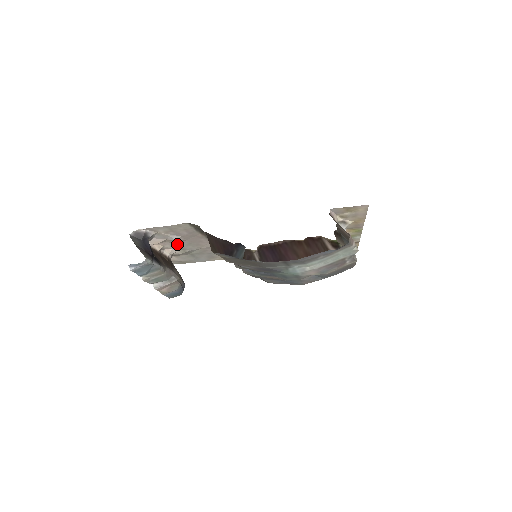
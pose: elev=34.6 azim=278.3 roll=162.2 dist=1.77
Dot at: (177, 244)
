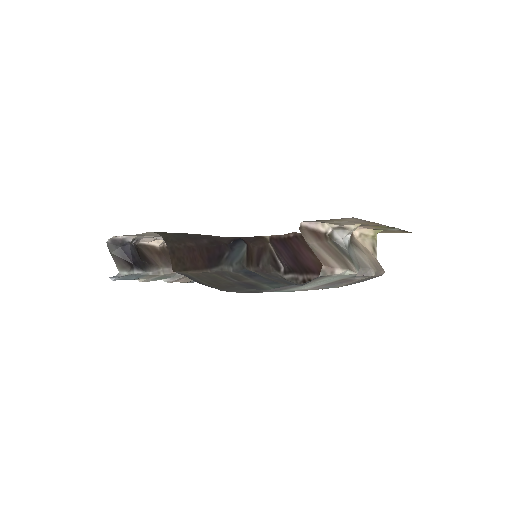
Dot at: occluded
